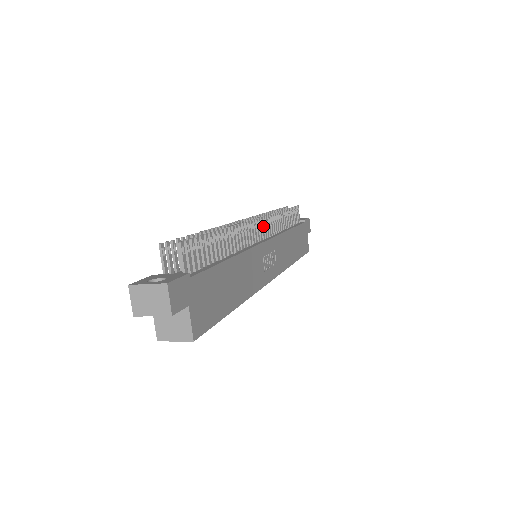
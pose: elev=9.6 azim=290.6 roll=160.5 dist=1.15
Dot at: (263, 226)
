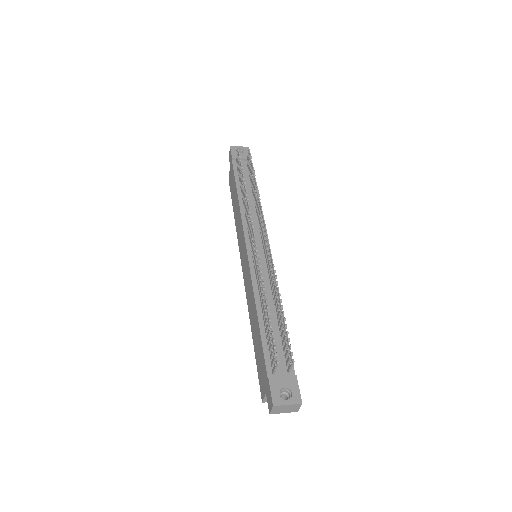
Dot at: (265, 234)
